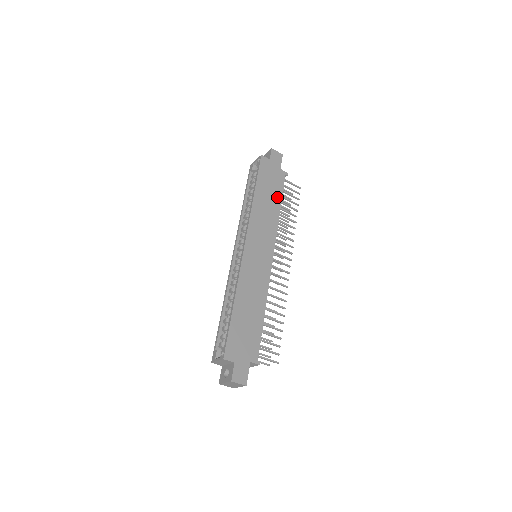
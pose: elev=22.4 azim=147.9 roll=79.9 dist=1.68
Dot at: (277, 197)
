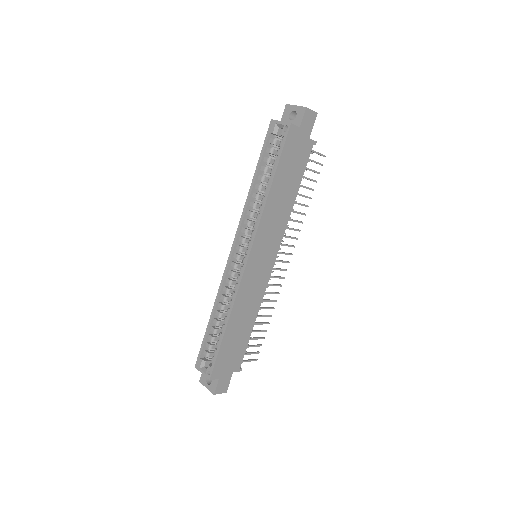
Dot at: (296, 182)
